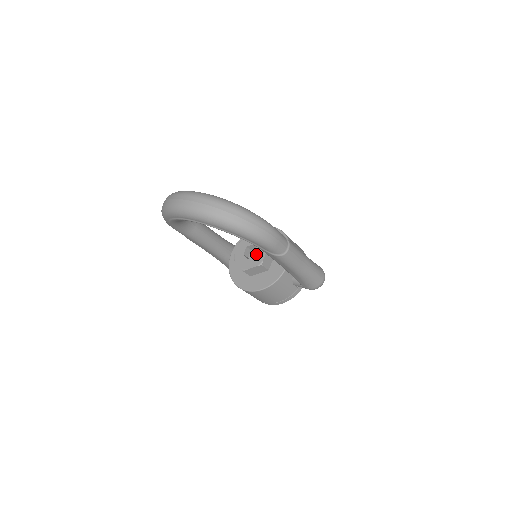
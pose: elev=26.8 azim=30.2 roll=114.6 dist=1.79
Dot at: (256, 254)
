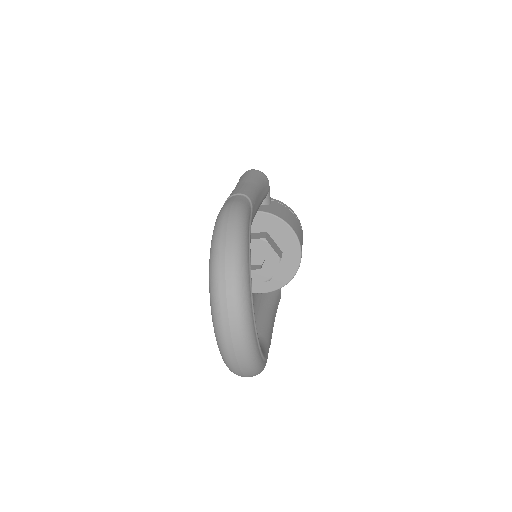
Dot at: (254, 271)
